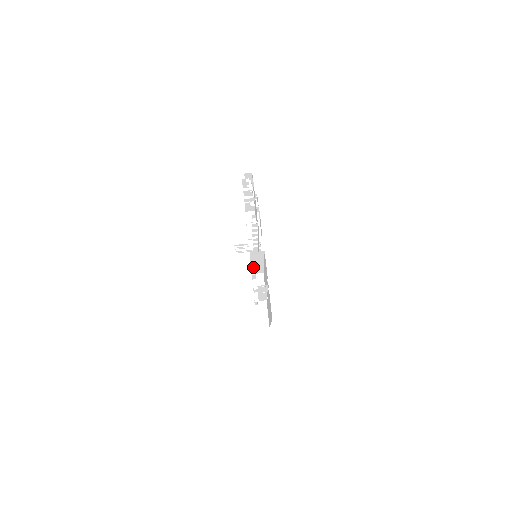
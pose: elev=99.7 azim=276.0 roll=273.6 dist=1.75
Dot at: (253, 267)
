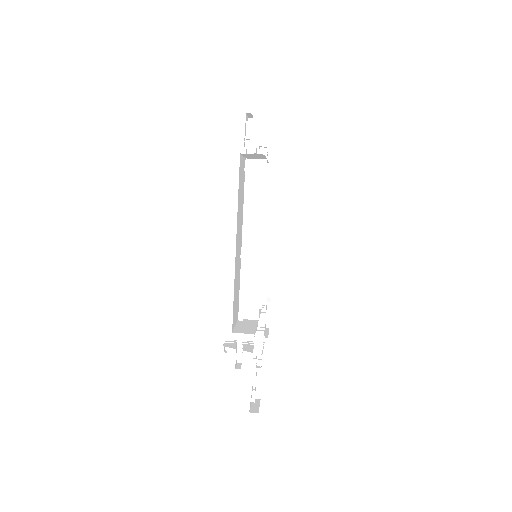
Dot at: occluded
